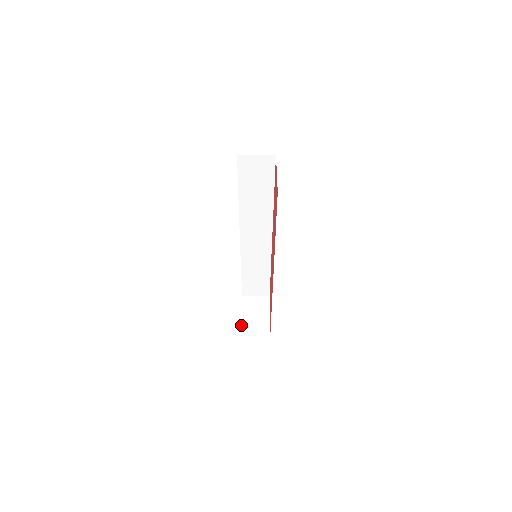
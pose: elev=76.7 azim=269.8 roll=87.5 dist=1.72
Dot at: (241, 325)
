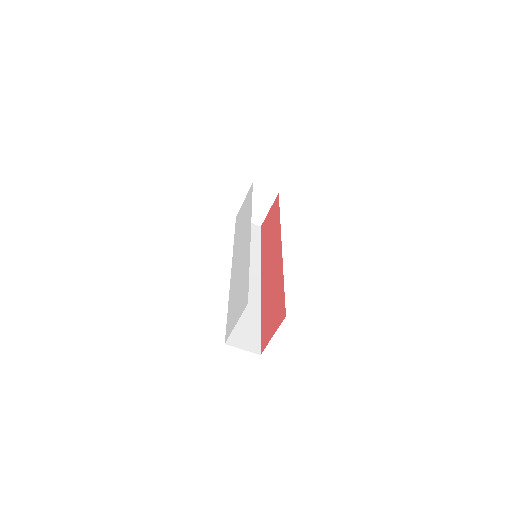
Dot at: (239, 211)
